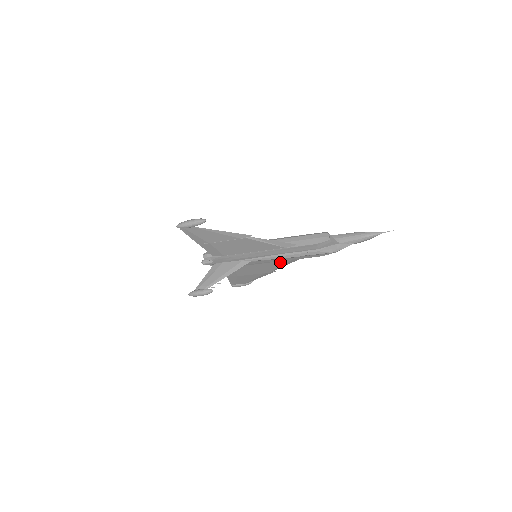
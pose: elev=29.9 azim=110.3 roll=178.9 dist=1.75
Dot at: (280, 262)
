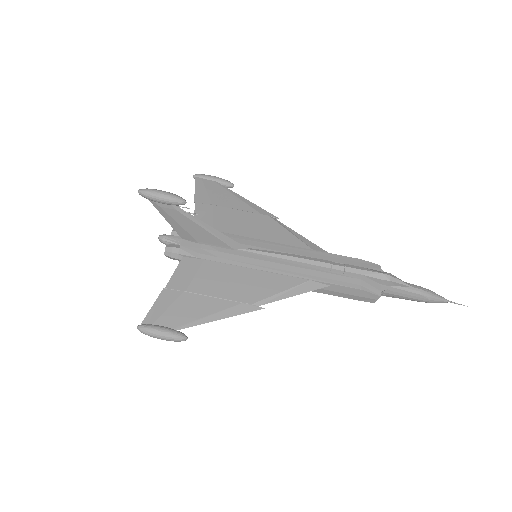
Dot at: (287, 280)
